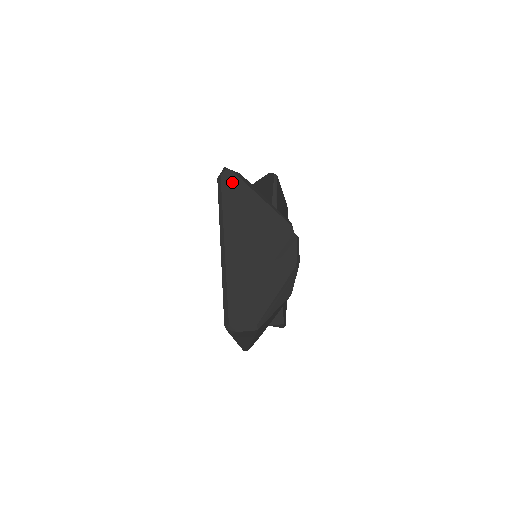
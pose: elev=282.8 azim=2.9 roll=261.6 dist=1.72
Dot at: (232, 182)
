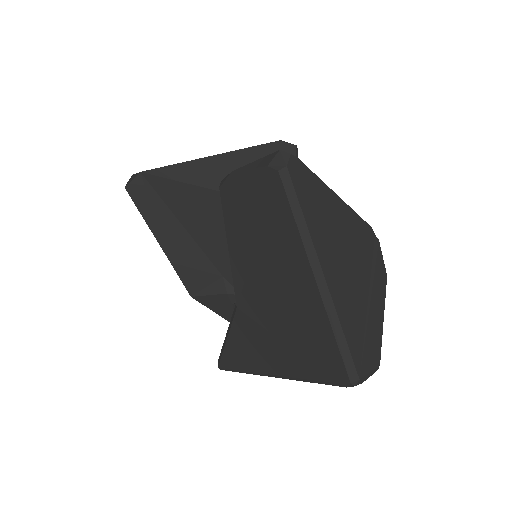
Dot at: (303, 176)
